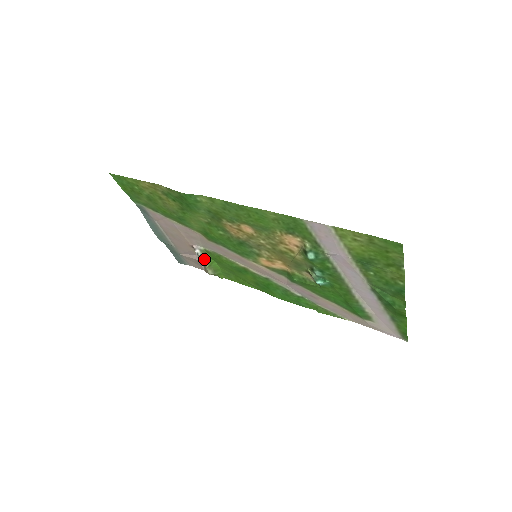
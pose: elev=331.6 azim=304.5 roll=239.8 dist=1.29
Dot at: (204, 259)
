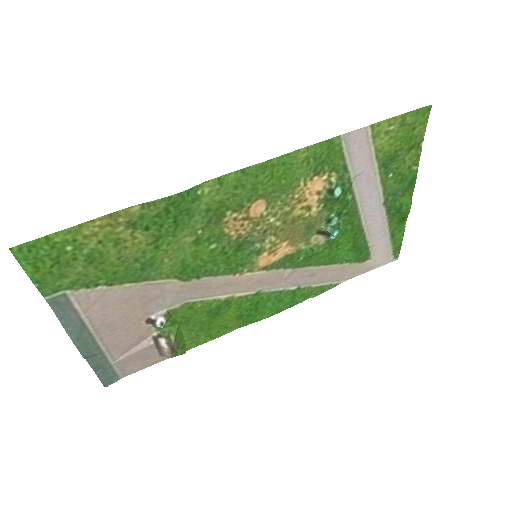
Dot at: (165, 332)
